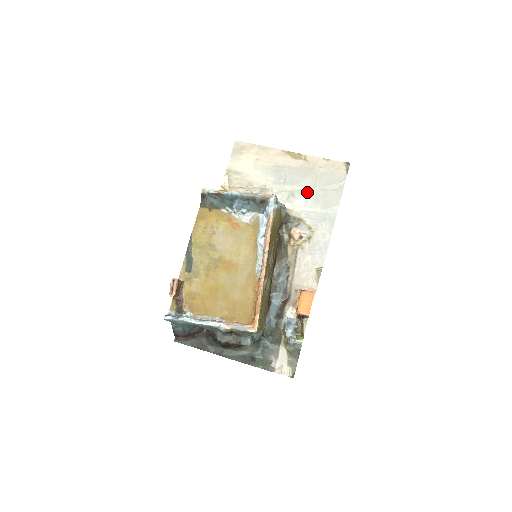
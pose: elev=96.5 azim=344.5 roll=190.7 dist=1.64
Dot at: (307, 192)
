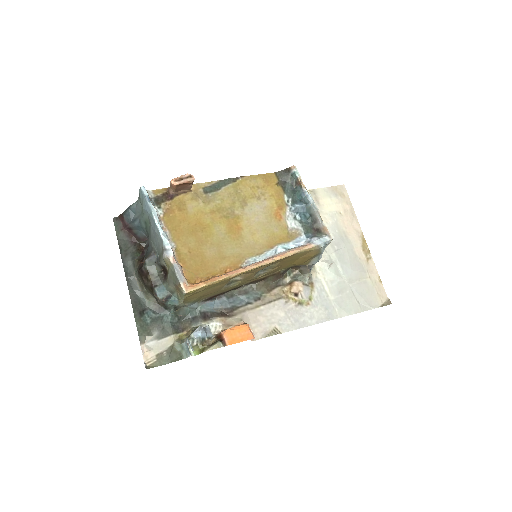
Dot at: (341, 277)
